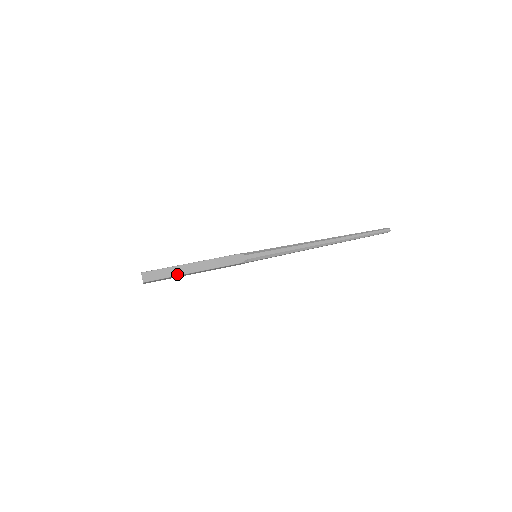
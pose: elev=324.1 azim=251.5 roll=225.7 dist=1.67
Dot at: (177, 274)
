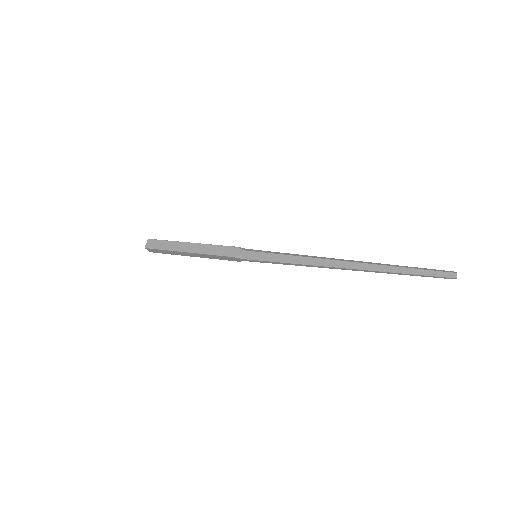
Dot at: (173, 249)
